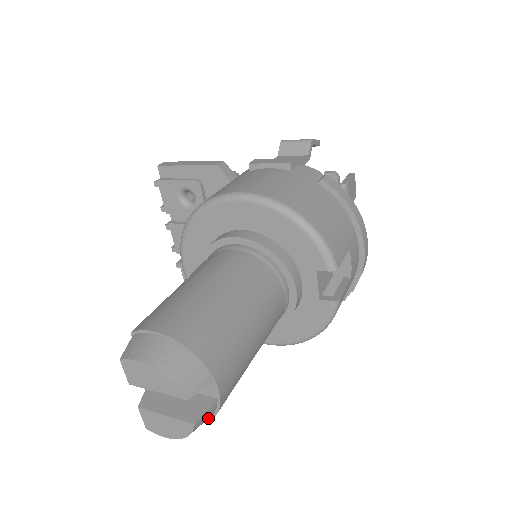
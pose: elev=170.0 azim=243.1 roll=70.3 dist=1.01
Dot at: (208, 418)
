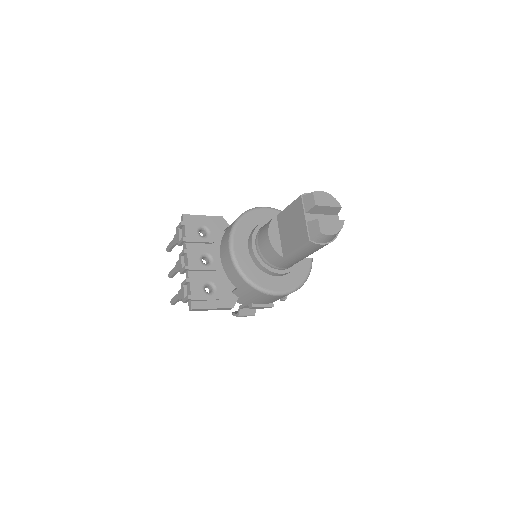
Dot at: (335, 238)
